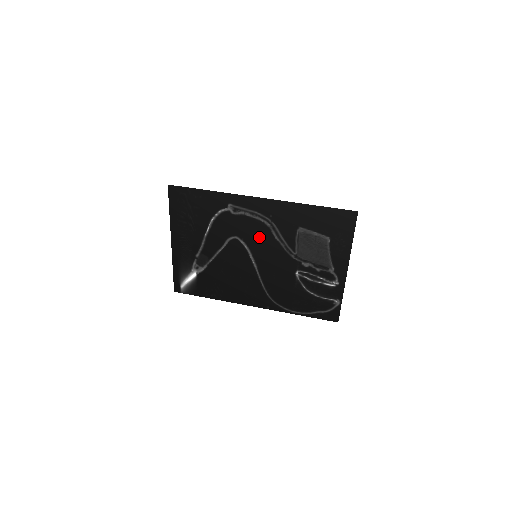
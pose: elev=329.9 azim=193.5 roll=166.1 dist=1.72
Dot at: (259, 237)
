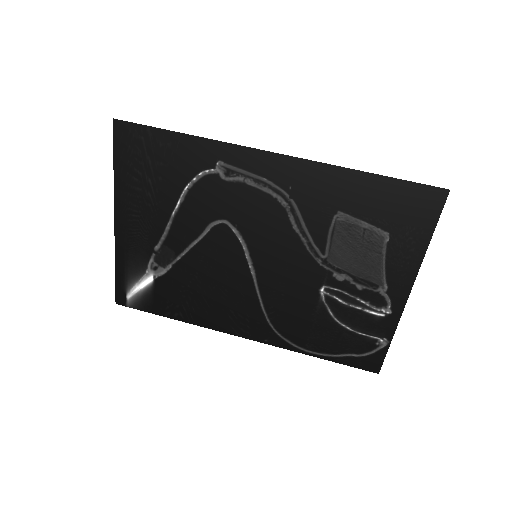
Dot at: (265, 224)
